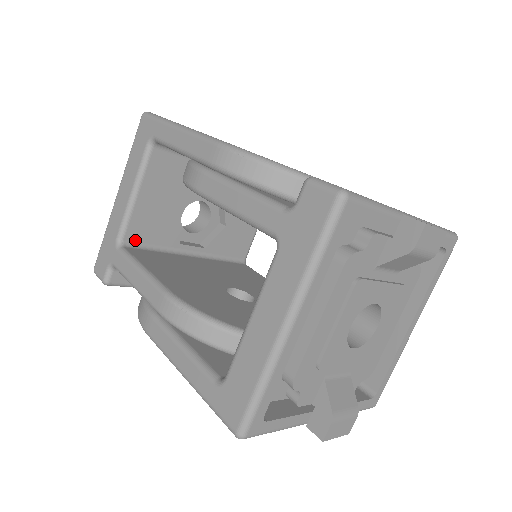
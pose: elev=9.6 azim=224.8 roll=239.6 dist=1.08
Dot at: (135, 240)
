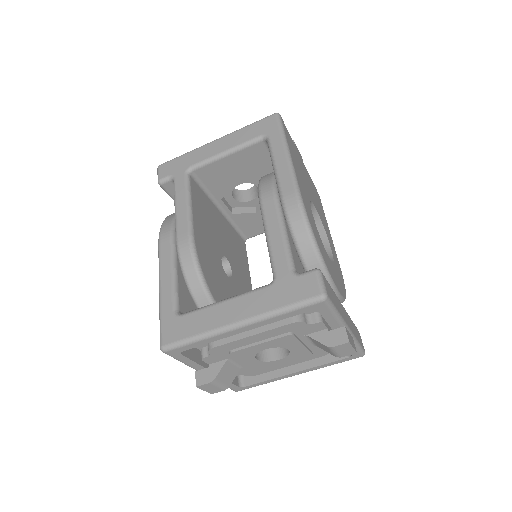
Dot at: (200, 176)
